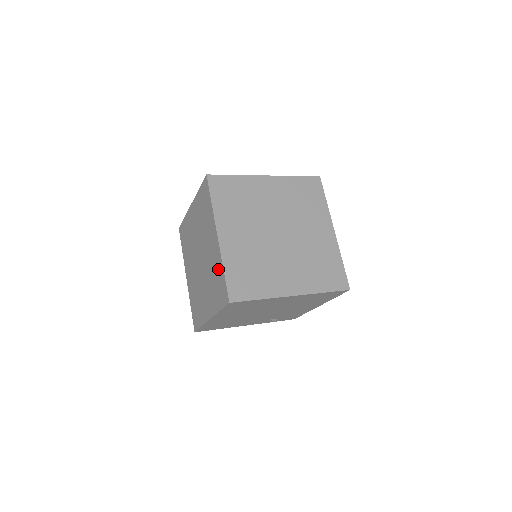
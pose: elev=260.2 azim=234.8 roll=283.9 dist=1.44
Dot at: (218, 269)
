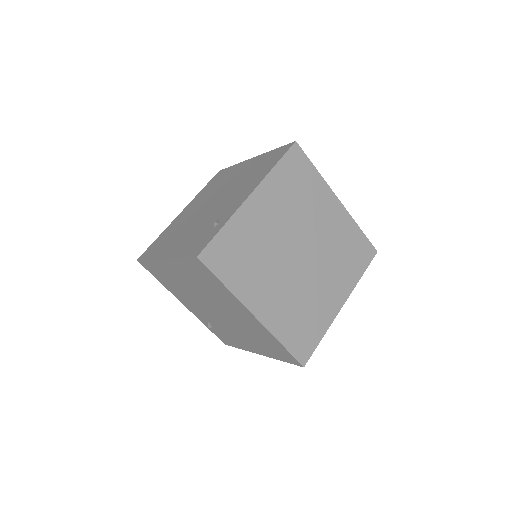
Dot at: (219, 222)
